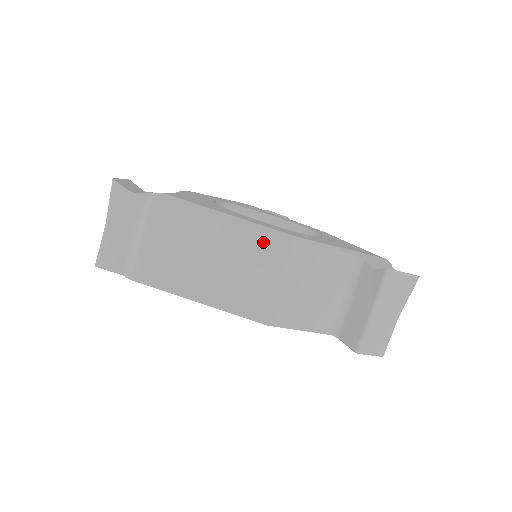
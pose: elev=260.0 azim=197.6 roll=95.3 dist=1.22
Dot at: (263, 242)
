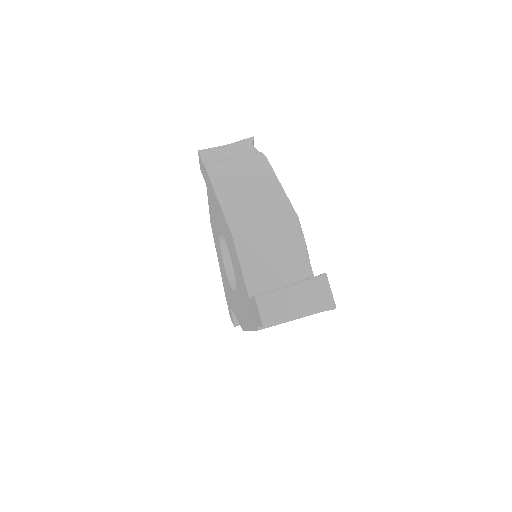
Dot at: (281, 206)
